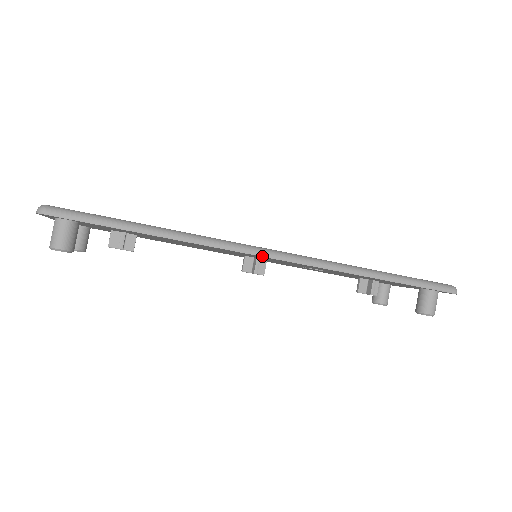
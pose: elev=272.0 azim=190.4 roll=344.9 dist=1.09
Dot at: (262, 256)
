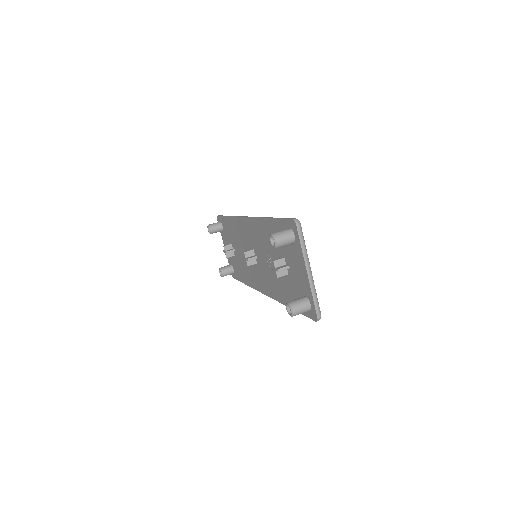
Dot at: (243, 217)
